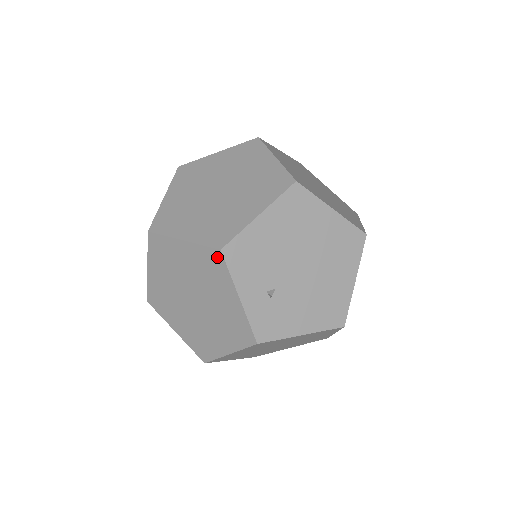
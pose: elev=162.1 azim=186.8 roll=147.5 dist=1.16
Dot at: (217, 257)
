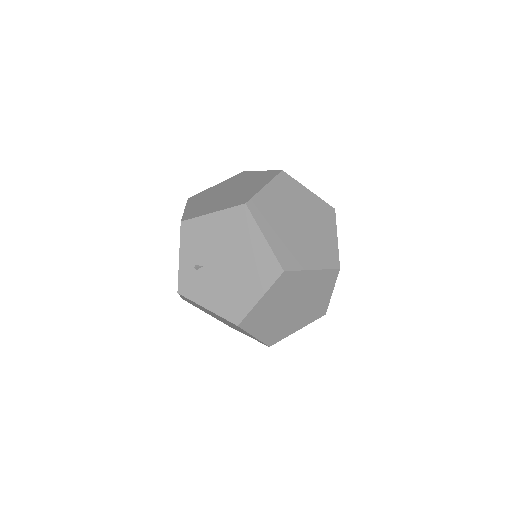
Dot at: (181, 226)
